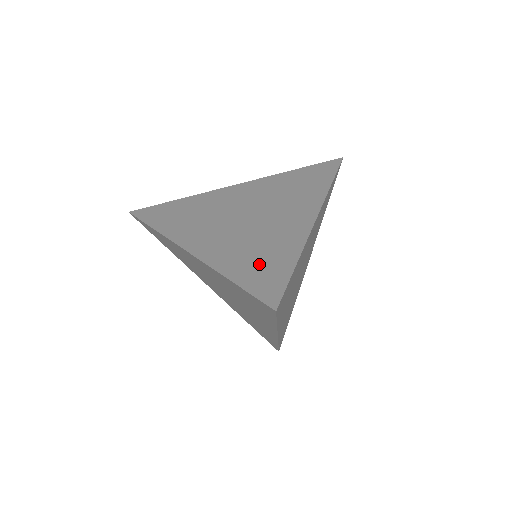
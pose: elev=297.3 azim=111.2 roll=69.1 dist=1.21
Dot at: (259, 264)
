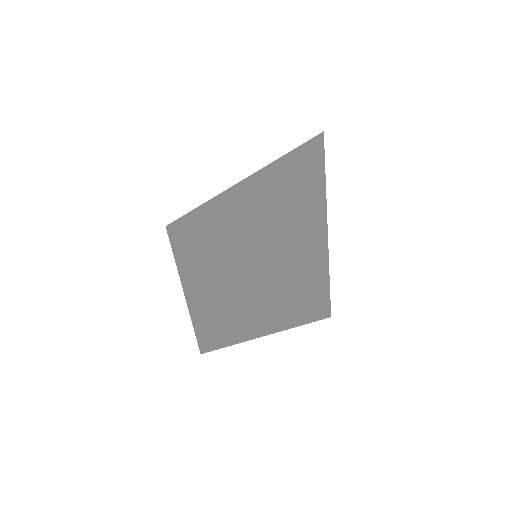
Dot at: occluded
